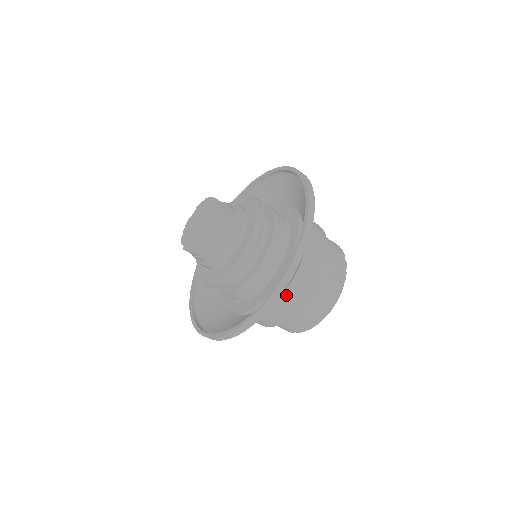
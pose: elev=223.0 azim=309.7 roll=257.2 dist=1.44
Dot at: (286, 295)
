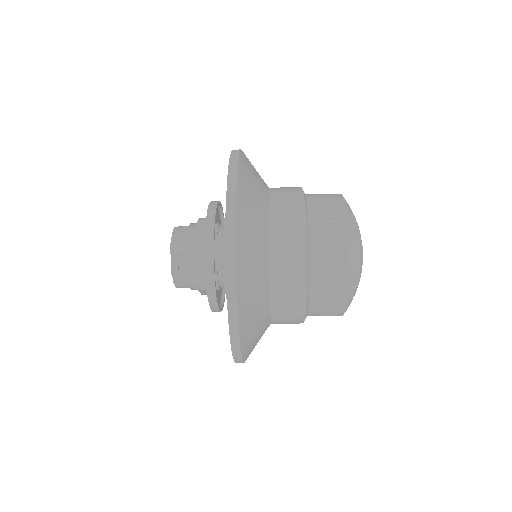
Dot at: (275, 269)
